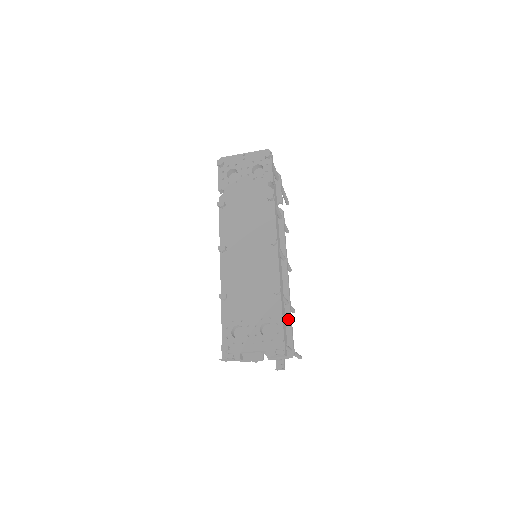
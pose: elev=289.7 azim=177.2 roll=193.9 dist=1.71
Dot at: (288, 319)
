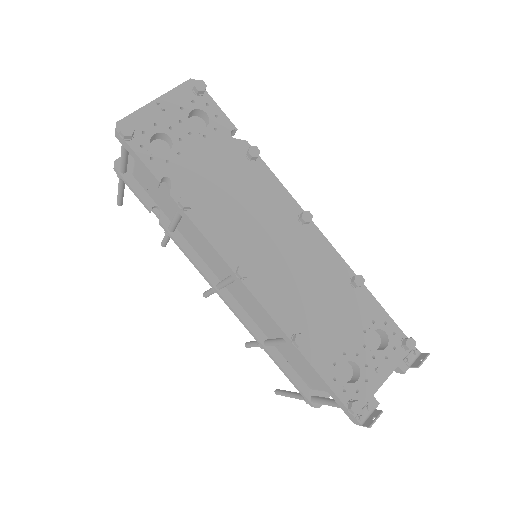
Dot at: occluded
